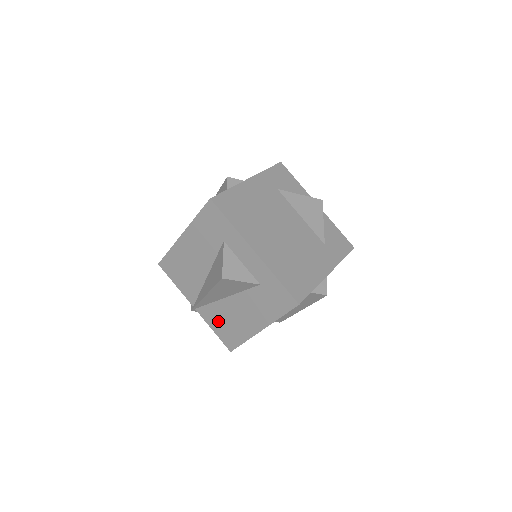
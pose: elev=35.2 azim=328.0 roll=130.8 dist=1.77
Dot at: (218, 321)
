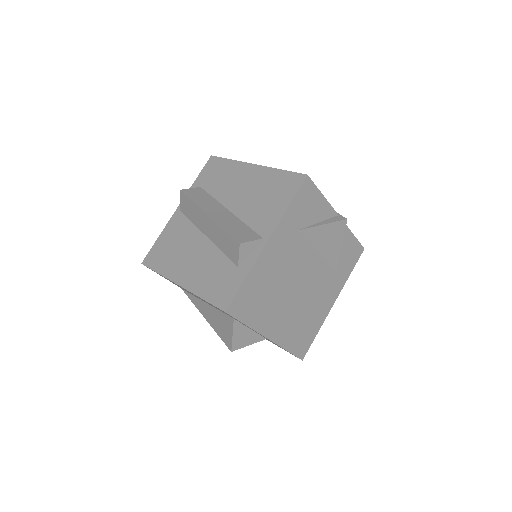
Dot at: occluded
